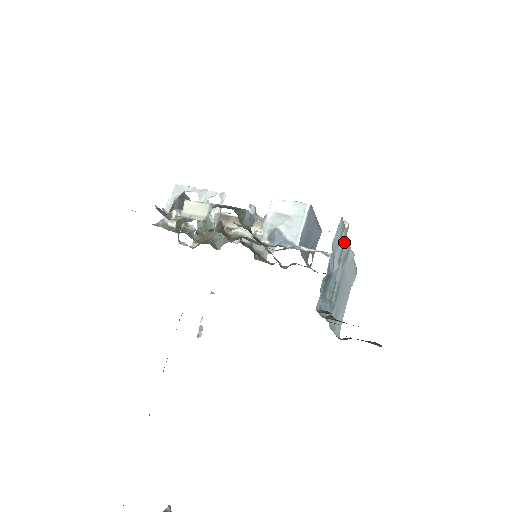
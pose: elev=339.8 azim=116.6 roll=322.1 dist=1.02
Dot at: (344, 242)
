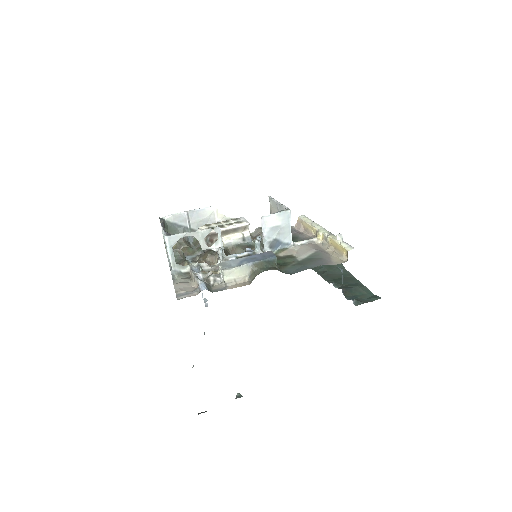
Dot at: occluded
